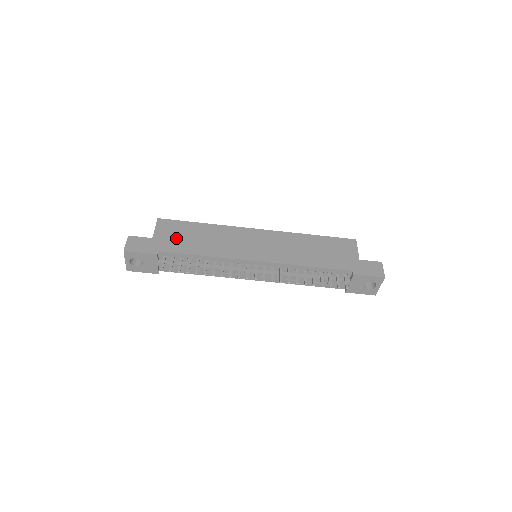
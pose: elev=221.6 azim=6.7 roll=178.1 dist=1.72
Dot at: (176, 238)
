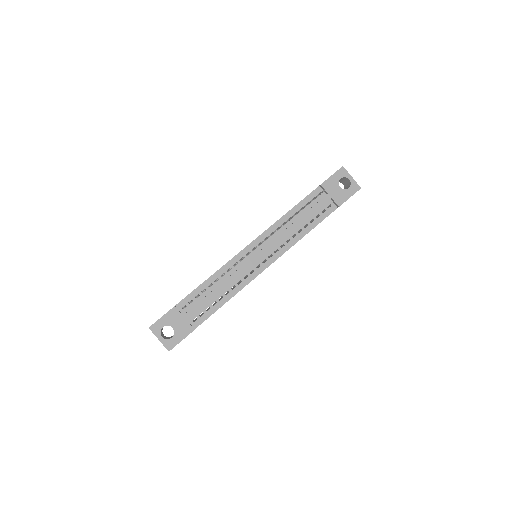
Dot at: occluded
